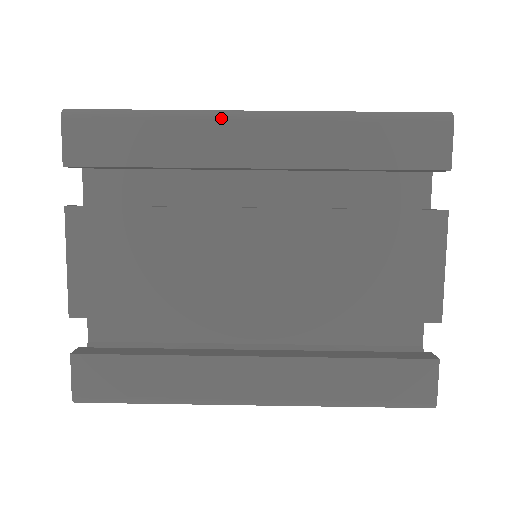
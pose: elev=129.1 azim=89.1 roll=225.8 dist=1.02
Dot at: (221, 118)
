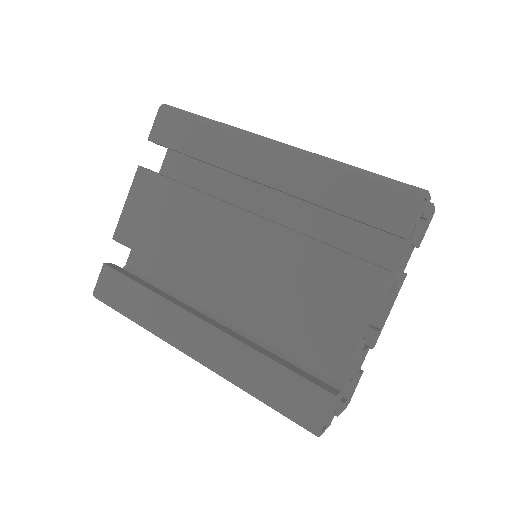
Dot at: (250, 138)
